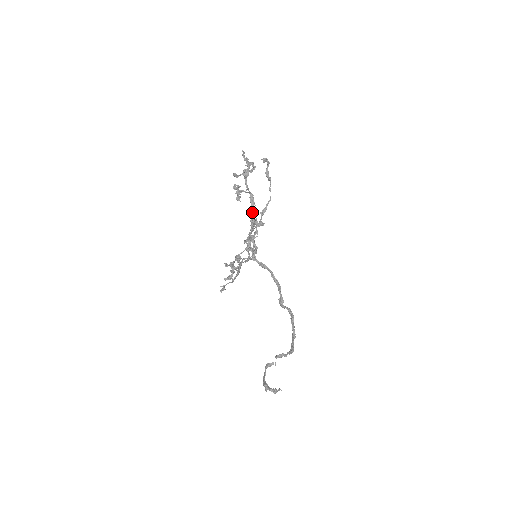
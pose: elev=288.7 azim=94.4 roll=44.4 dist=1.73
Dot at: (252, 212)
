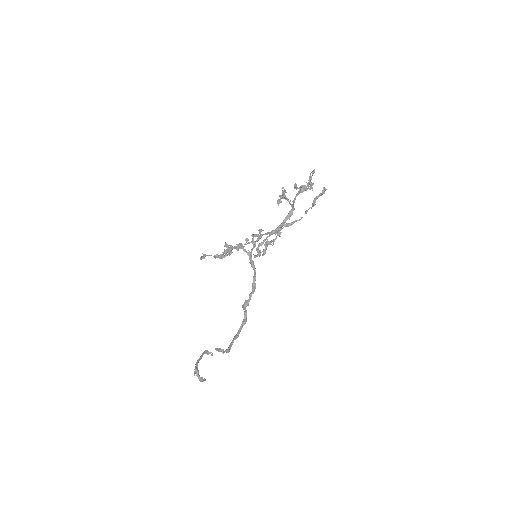
Dot at: (283, 223)
